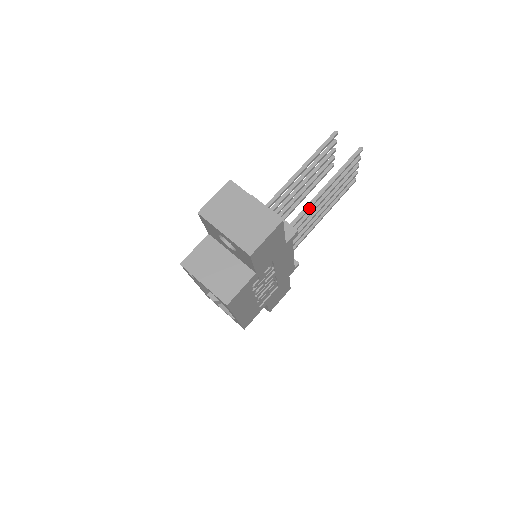
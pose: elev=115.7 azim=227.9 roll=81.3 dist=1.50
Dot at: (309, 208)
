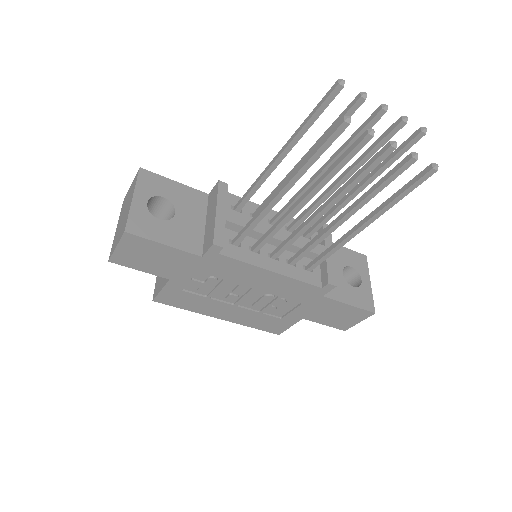
Dot at: (261, 214)
